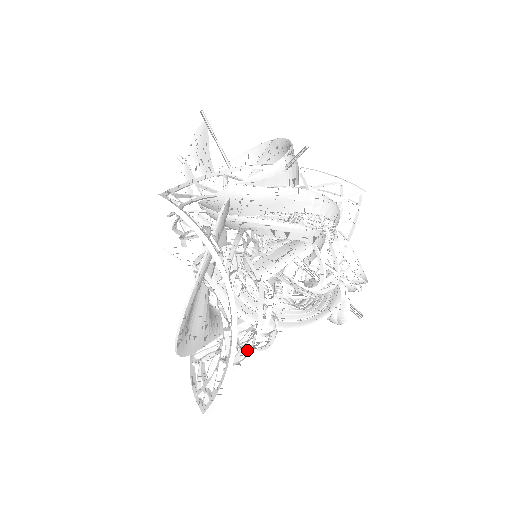
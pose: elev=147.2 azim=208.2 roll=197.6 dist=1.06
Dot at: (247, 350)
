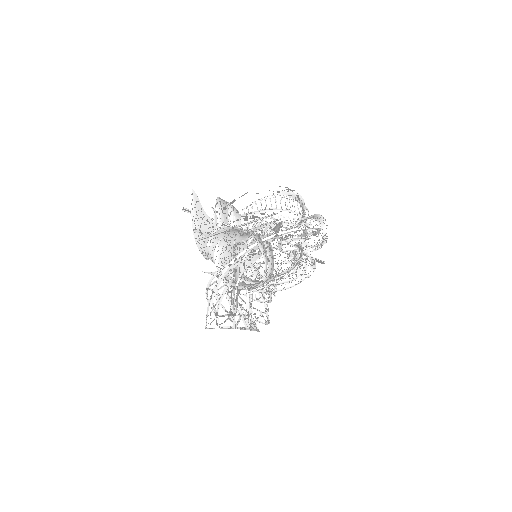
Dot at: (264, 319)
